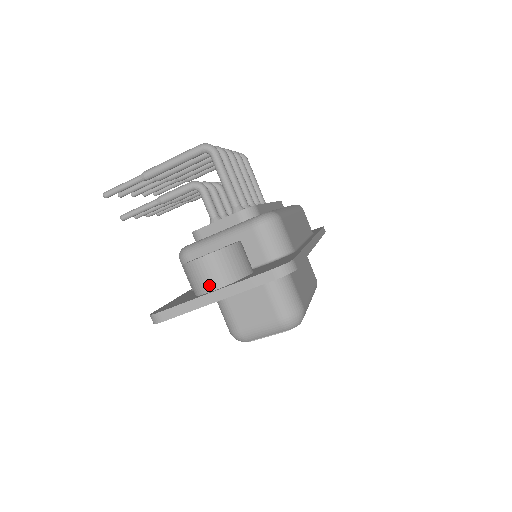
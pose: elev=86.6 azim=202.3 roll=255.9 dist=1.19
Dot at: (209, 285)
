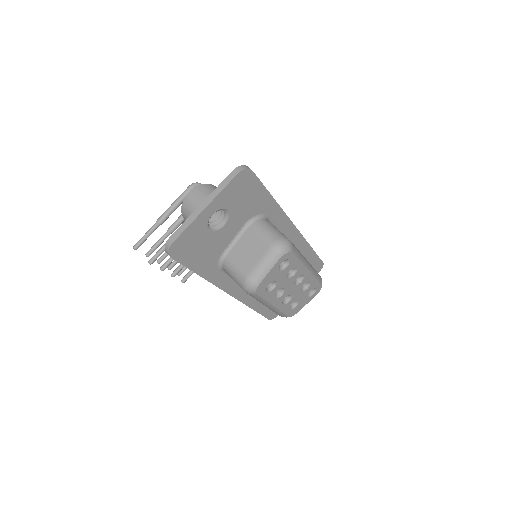
Dot at: (198, 205)
